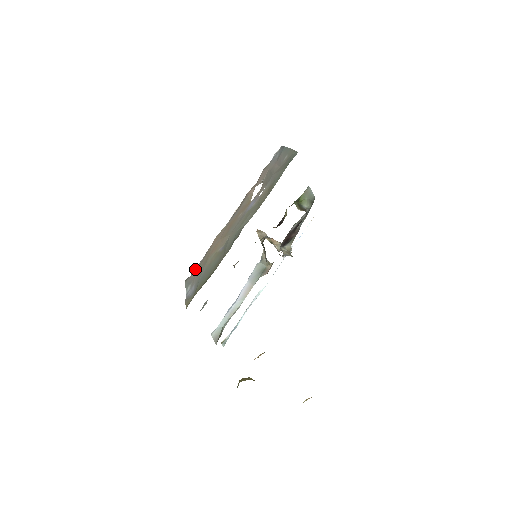
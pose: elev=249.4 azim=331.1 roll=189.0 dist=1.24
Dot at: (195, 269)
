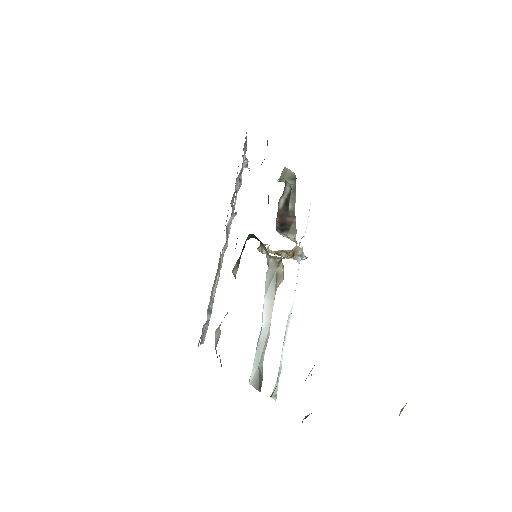
Dot at: occluded
